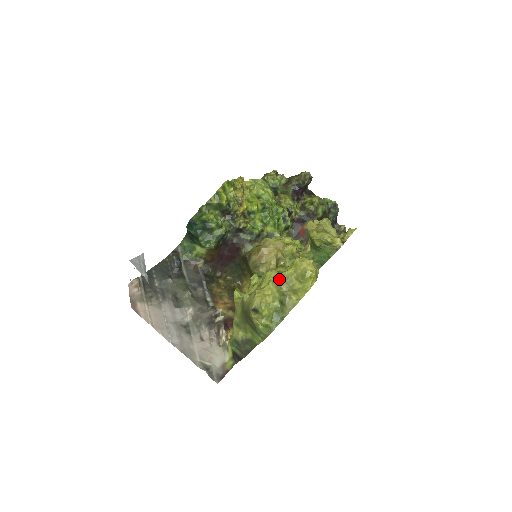
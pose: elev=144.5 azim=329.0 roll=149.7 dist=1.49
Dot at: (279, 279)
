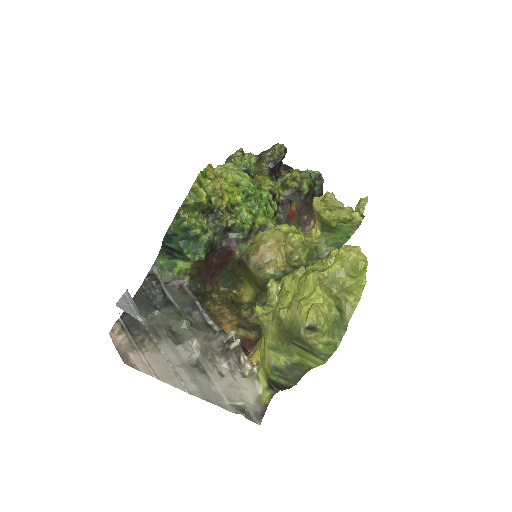
Dot at: (324, 280)
